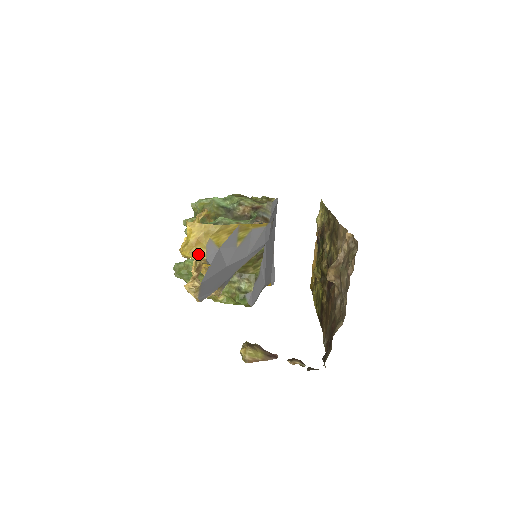
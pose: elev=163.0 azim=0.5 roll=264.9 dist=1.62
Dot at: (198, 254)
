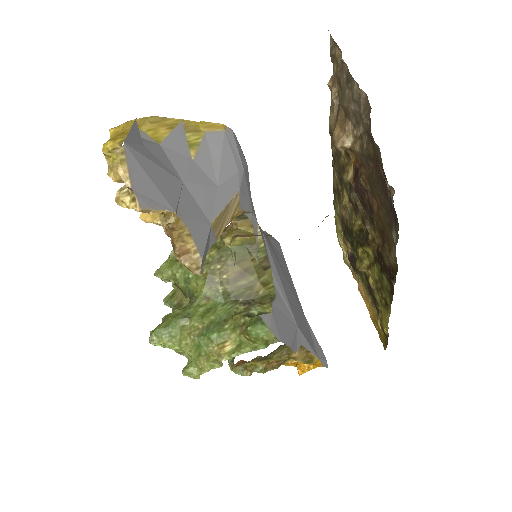
Dot at: (124, 139)
